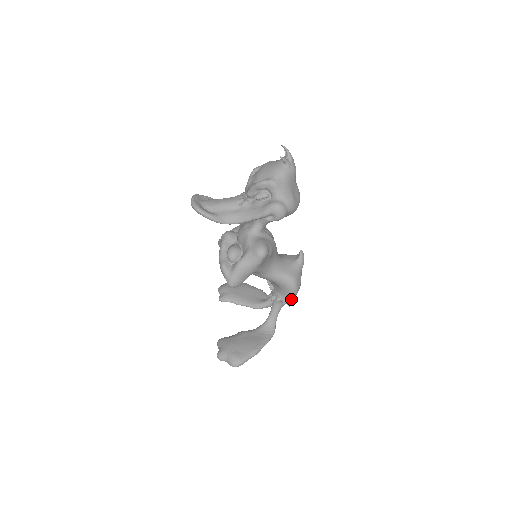
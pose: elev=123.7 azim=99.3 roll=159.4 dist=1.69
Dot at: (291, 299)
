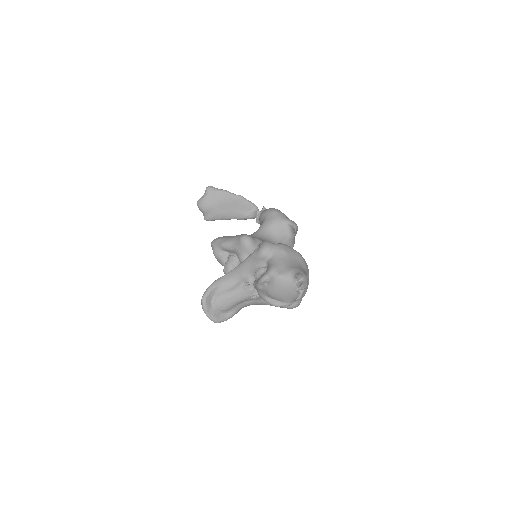
Dot at: occluded
